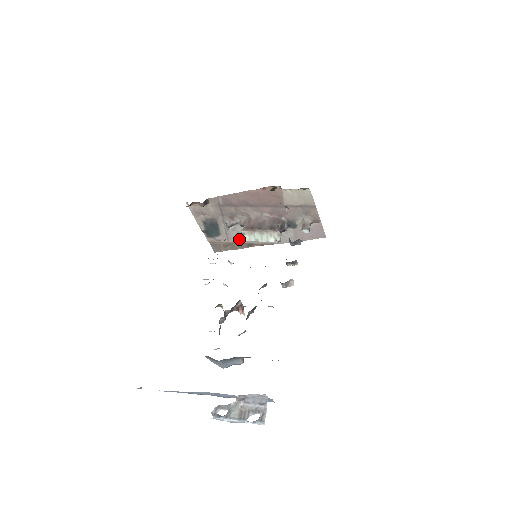
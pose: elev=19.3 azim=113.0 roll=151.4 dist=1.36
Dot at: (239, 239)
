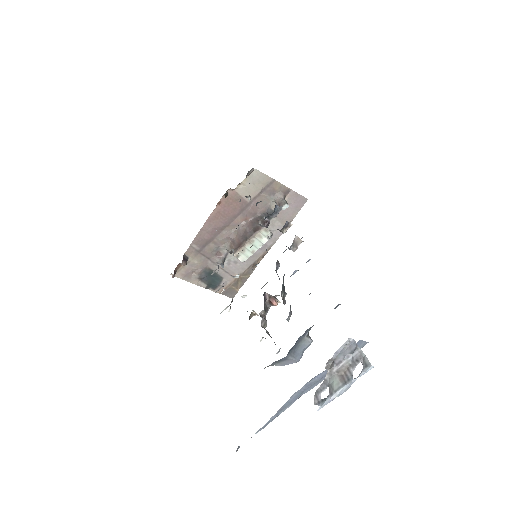
Dot at: (241, 268)
